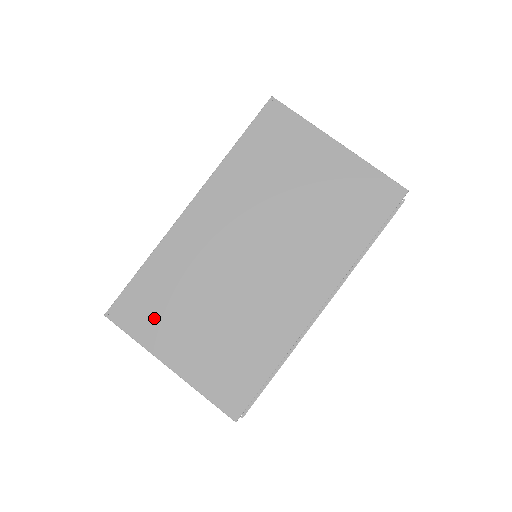
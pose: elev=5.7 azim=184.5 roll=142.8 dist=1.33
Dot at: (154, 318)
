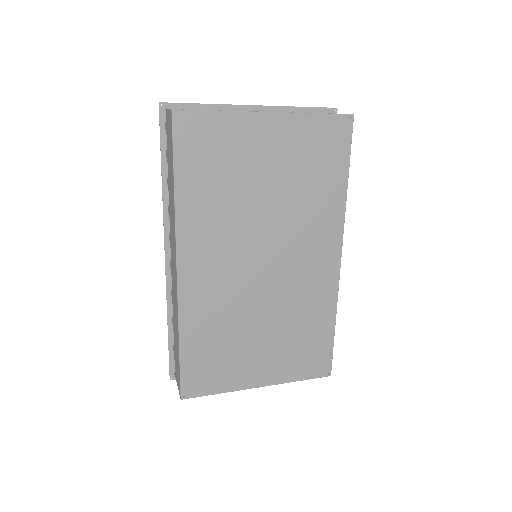
Dot at: (222, 369)
